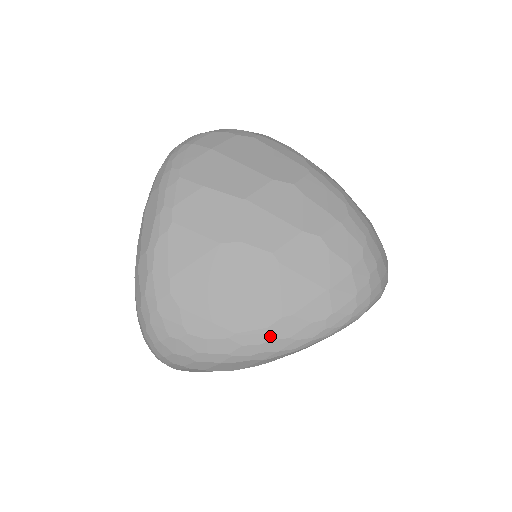
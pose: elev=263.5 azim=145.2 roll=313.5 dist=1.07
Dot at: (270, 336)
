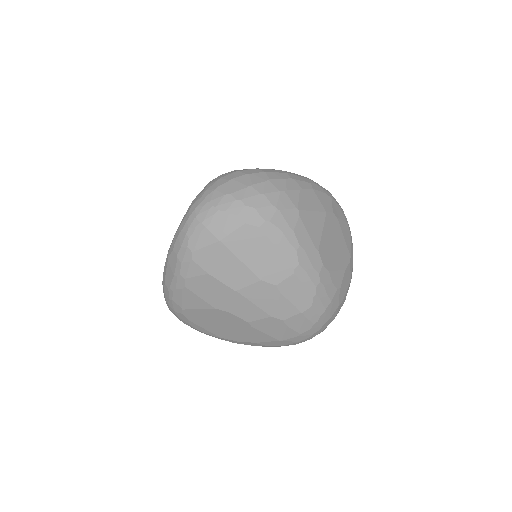
Dot at: (240, 343)
